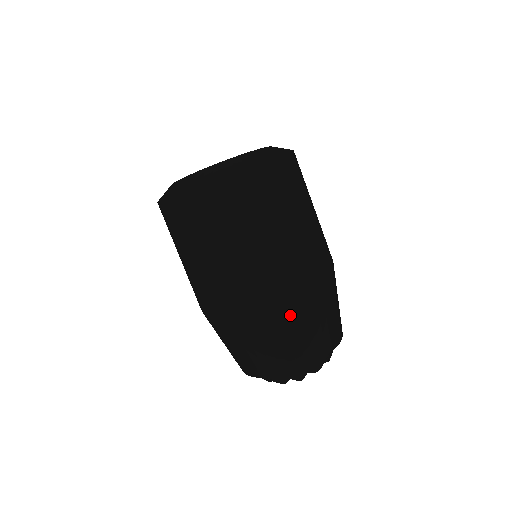
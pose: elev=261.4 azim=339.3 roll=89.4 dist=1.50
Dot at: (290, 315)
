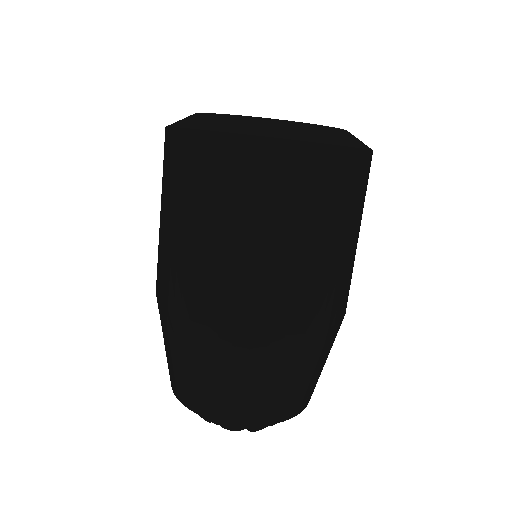
Dot at: (302, 358)
